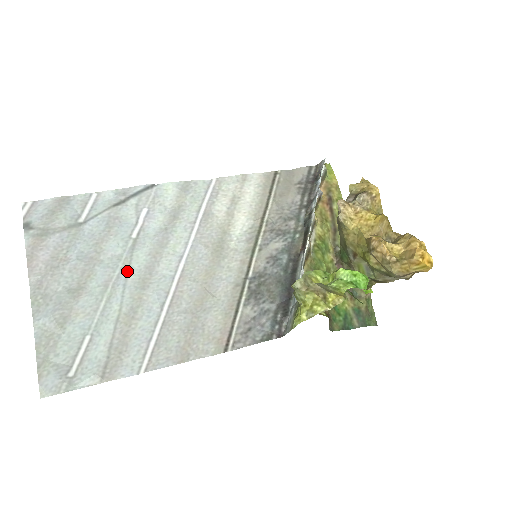
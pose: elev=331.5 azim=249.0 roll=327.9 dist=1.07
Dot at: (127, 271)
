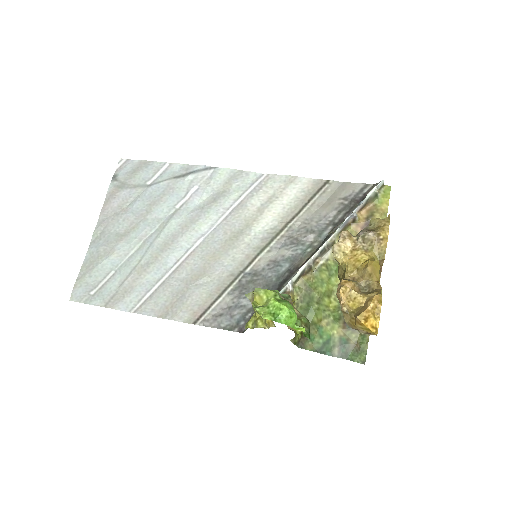
Dot at: (159, 233)
